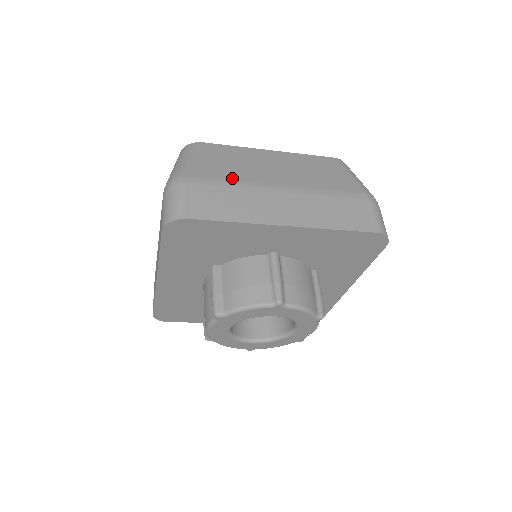
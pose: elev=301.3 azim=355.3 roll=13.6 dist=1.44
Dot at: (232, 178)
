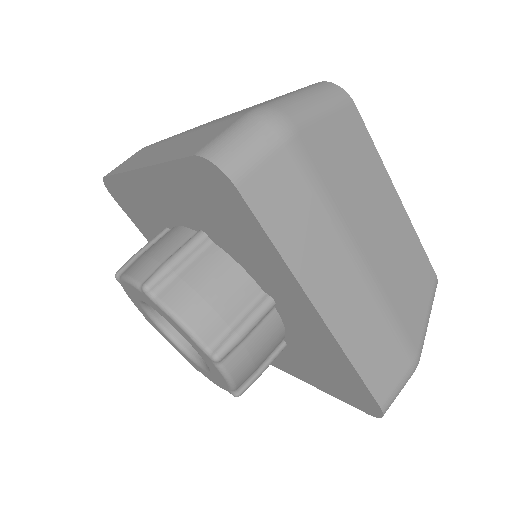
Dot at: (334, 191)
